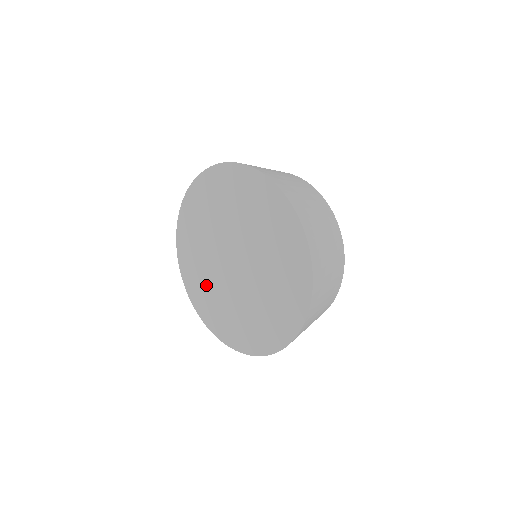
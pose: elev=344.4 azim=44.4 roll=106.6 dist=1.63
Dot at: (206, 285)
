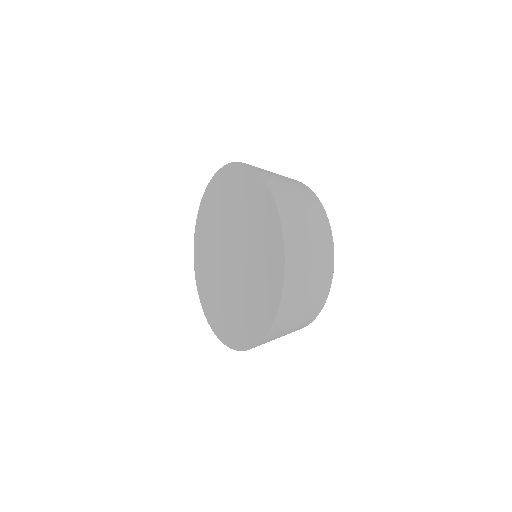
Dot at: (225, 308)
